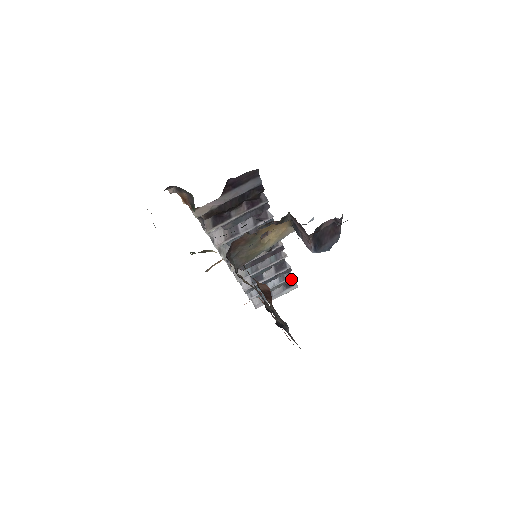
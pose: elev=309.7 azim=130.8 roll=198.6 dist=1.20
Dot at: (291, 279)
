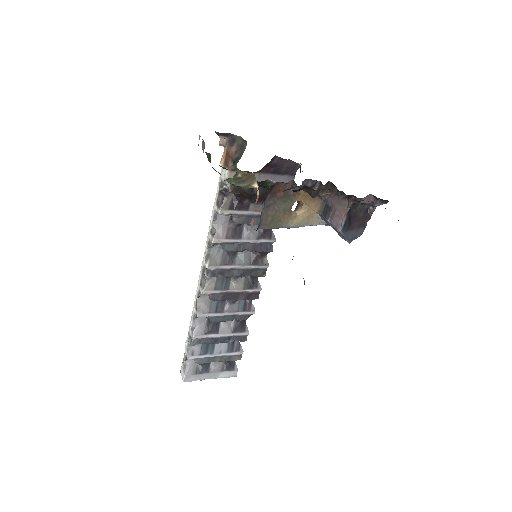
Dot at: (238, 356)
